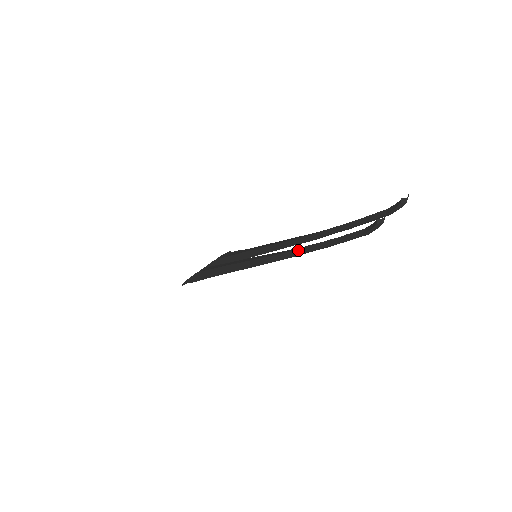
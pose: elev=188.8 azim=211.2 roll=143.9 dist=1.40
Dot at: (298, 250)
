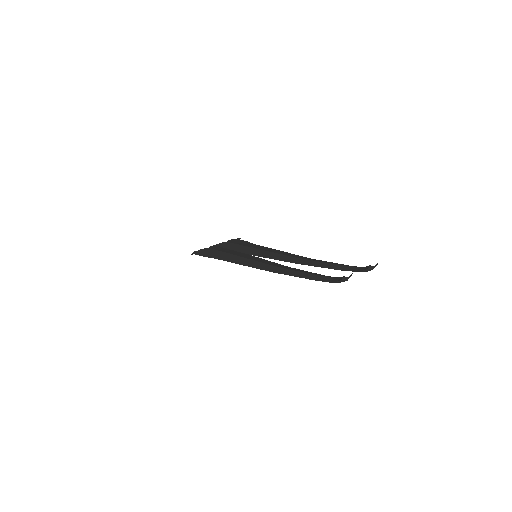
Dot at: (285, 270)
